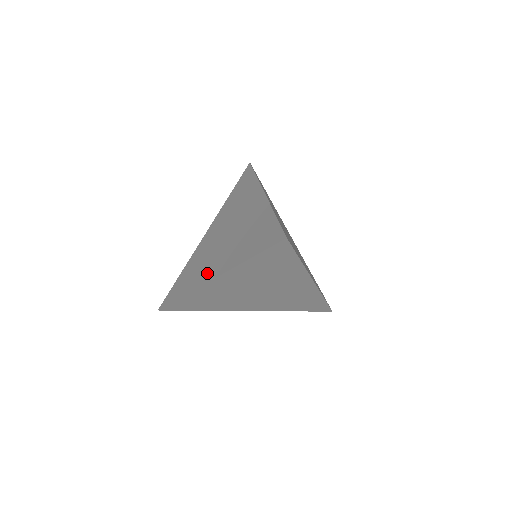
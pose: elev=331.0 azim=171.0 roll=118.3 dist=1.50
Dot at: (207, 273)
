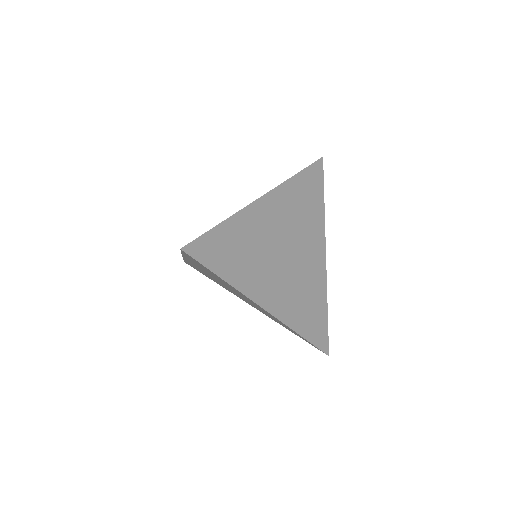
Dot at: occluded
